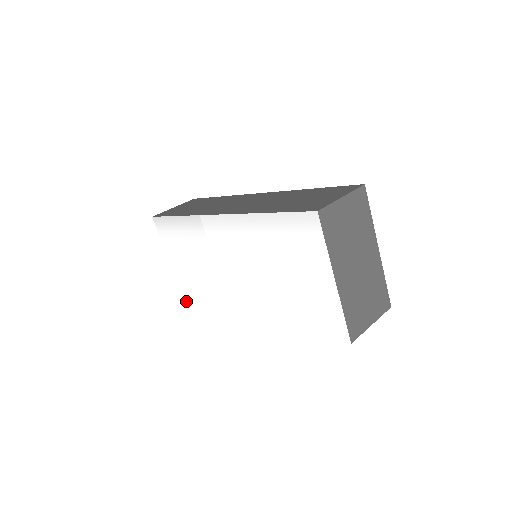
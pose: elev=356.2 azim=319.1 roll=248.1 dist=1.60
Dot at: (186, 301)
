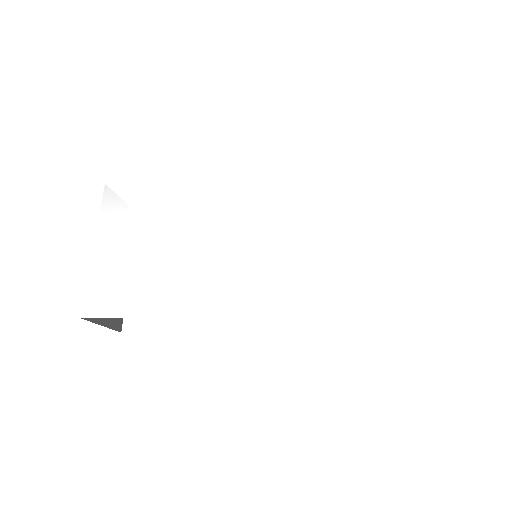
Dot at: (87, 313)
